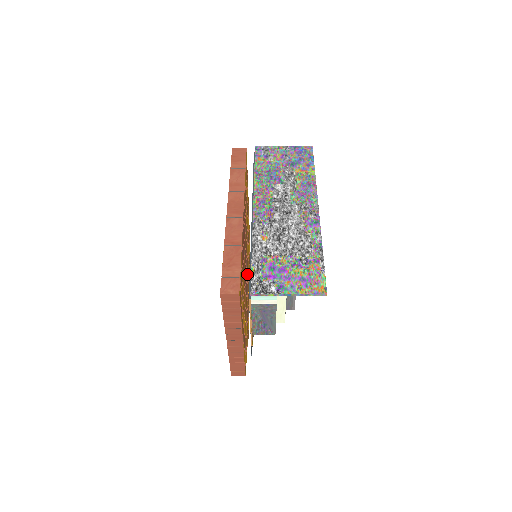
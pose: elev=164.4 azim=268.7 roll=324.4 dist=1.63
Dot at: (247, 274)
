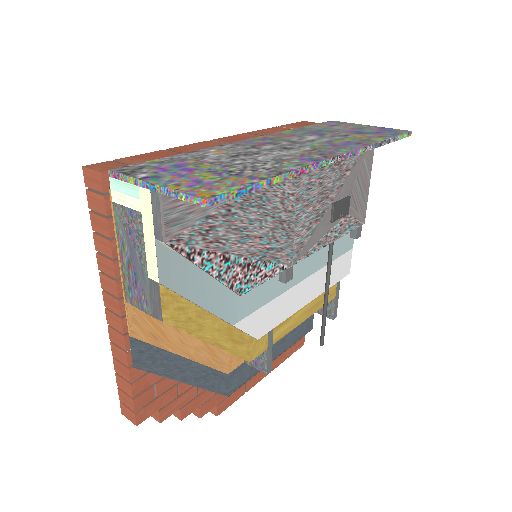
Dot at: occluded
